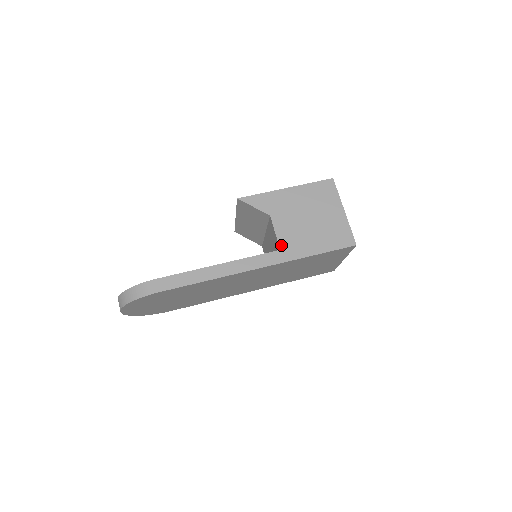
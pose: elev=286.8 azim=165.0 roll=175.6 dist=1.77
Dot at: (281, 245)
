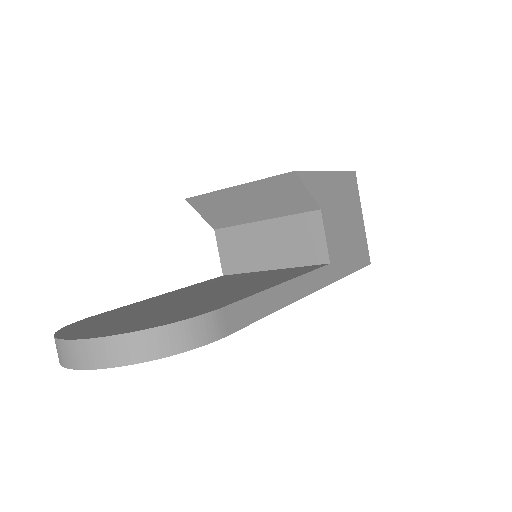
Dot at: (330, 256)
